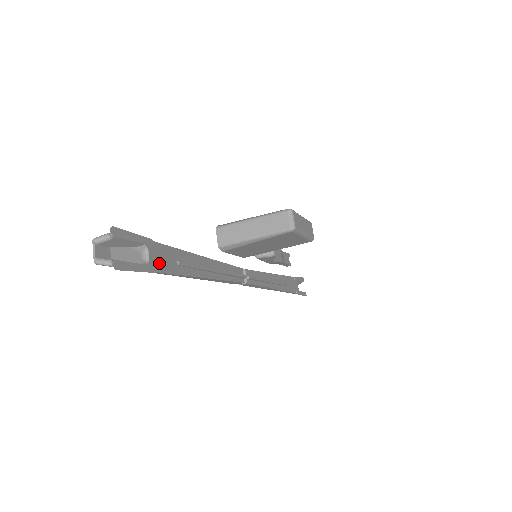
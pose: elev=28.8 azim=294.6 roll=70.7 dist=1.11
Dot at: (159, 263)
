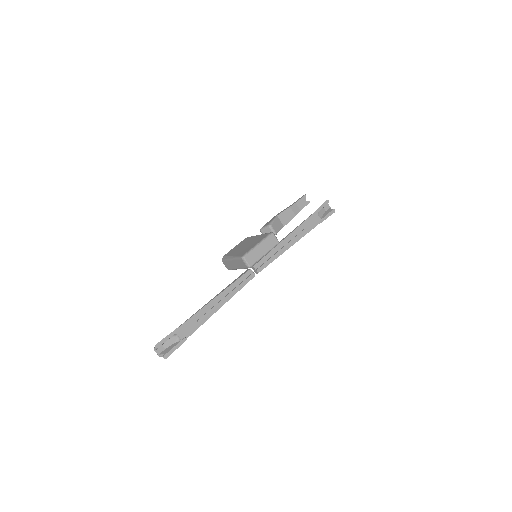
Dot at: (186, 333)
